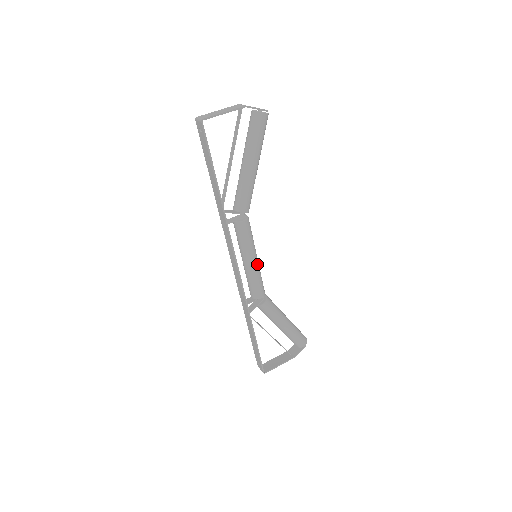
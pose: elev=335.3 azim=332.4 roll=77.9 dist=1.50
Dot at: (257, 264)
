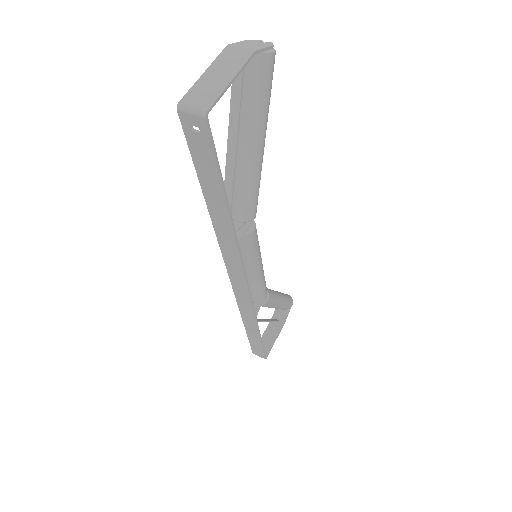
Dot at: (262, 267)
